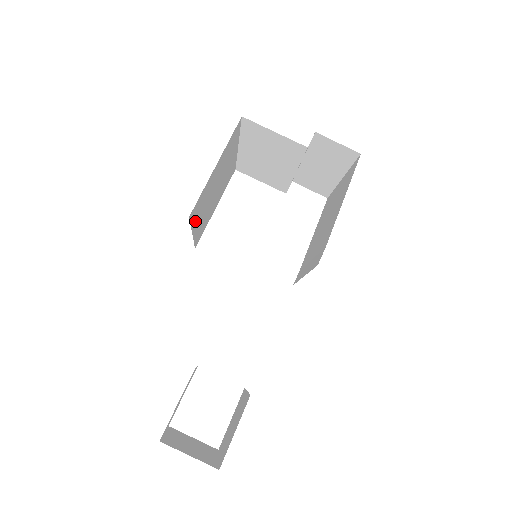
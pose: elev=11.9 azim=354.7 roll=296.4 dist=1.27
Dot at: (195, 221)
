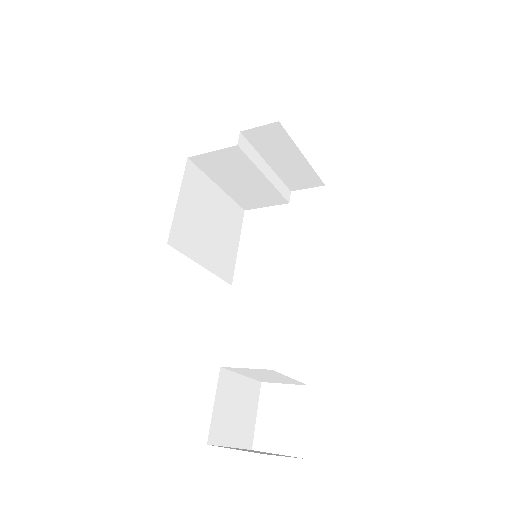
Dot at: (192, 252)
